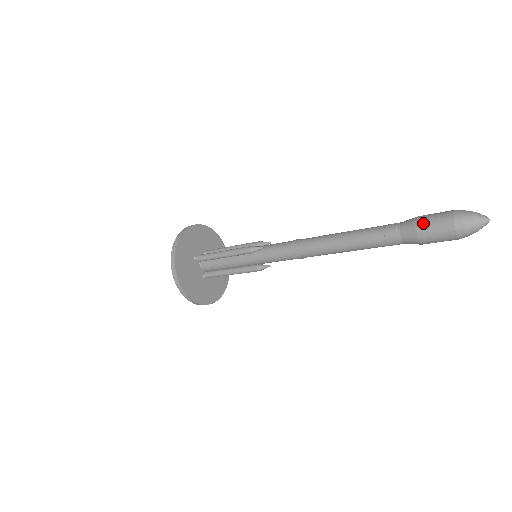
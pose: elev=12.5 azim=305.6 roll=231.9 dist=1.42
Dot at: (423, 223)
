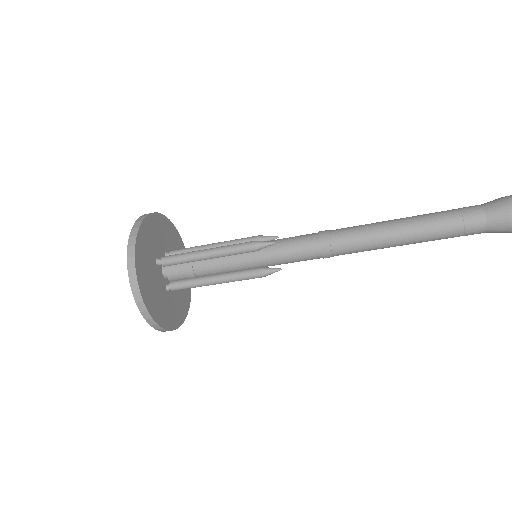
Dot at: out of frame
